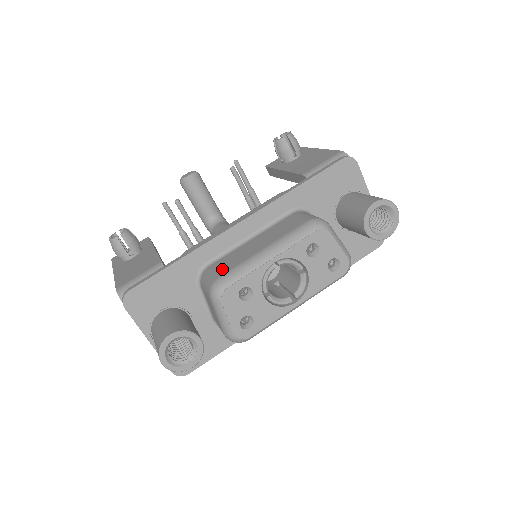
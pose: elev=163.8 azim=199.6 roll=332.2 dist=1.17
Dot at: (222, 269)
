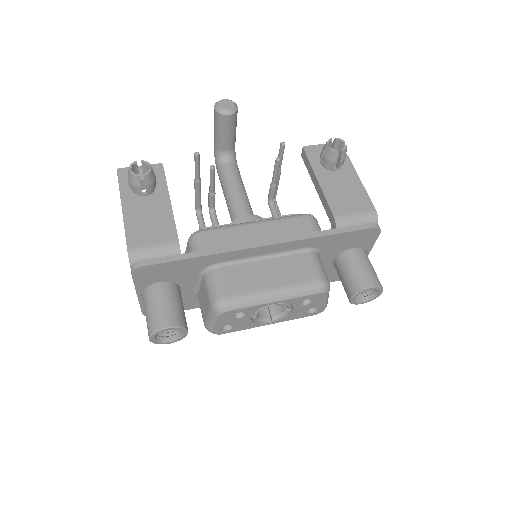
Dot at: (231, 286)
